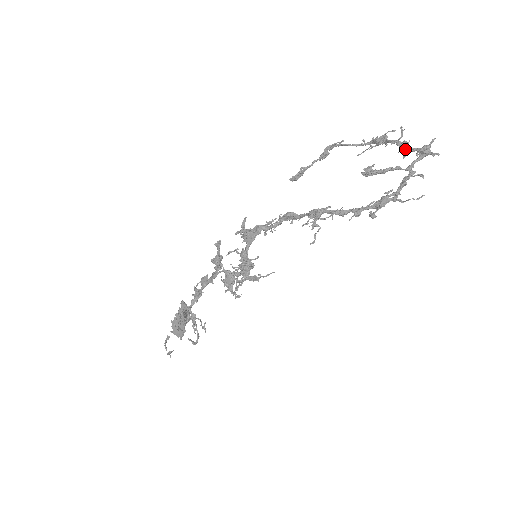
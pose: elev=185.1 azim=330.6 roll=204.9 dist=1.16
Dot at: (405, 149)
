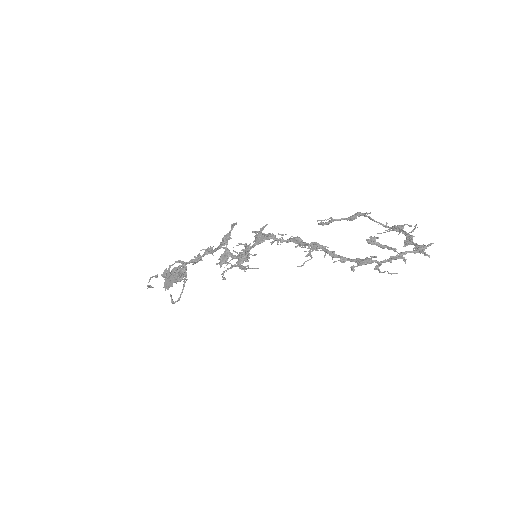
Dot at: (408, 239)
